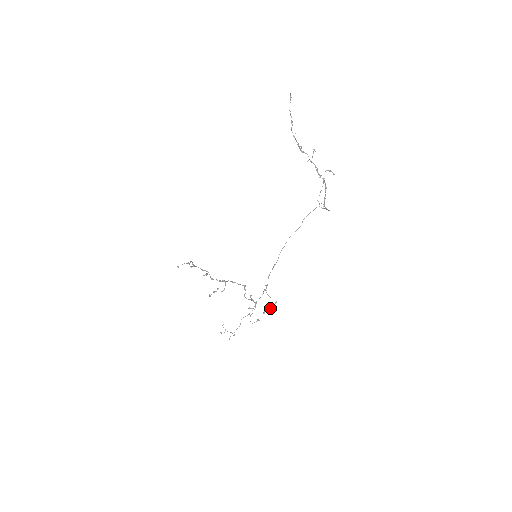
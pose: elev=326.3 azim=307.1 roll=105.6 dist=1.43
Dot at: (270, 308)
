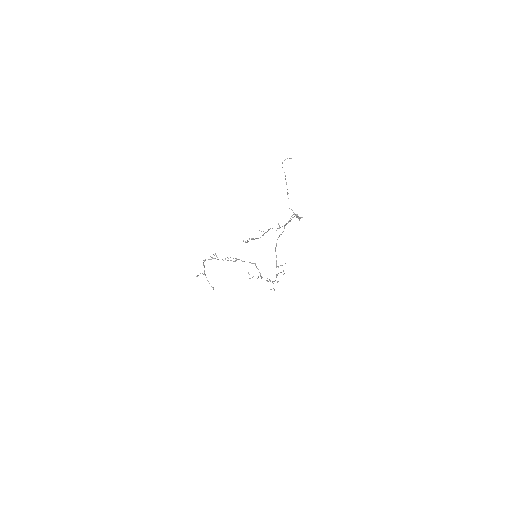
Dot at: (284, 273)
